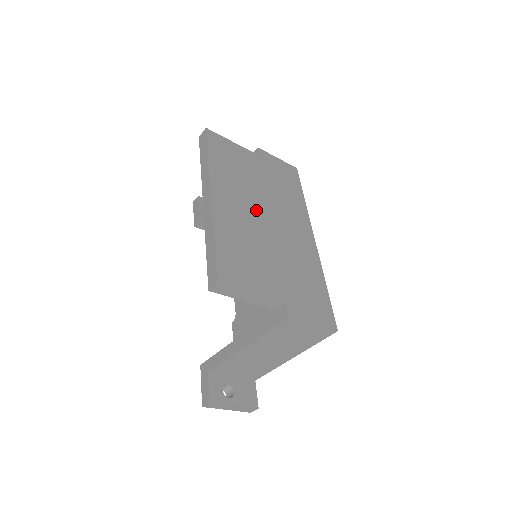
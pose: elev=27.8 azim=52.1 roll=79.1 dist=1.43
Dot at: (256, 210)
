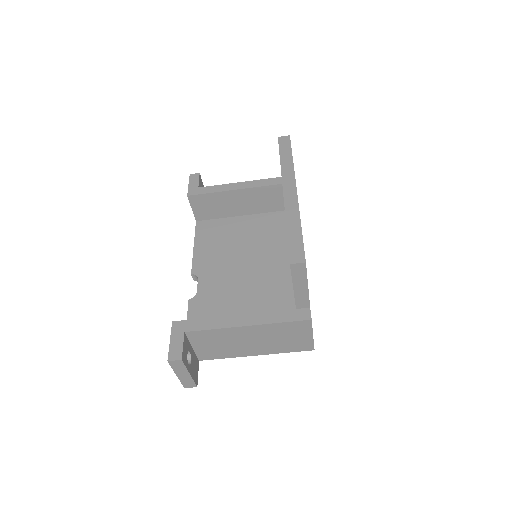
Dot at: occluded
